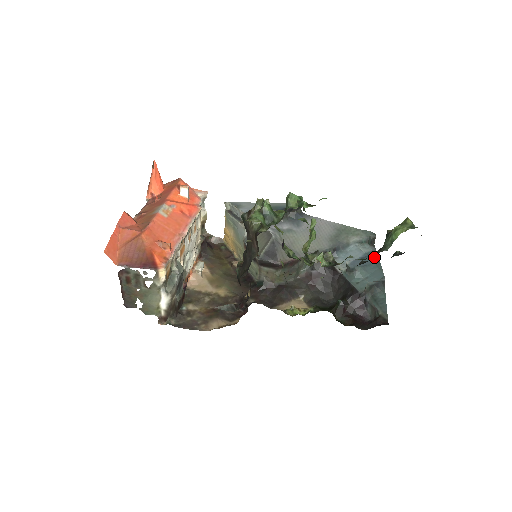
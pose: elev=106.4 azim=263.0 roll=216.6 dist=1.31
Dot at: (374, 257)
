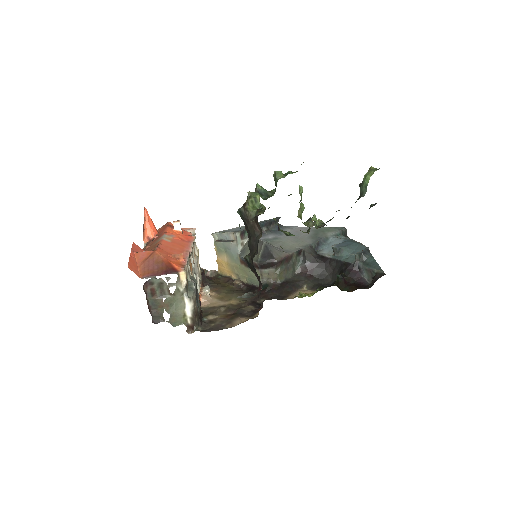
Dot at: occluded
